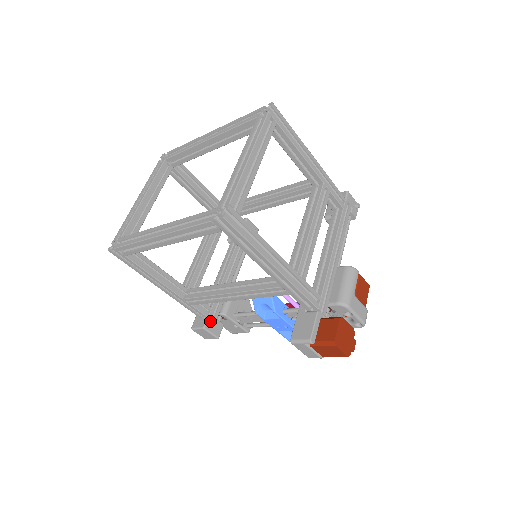
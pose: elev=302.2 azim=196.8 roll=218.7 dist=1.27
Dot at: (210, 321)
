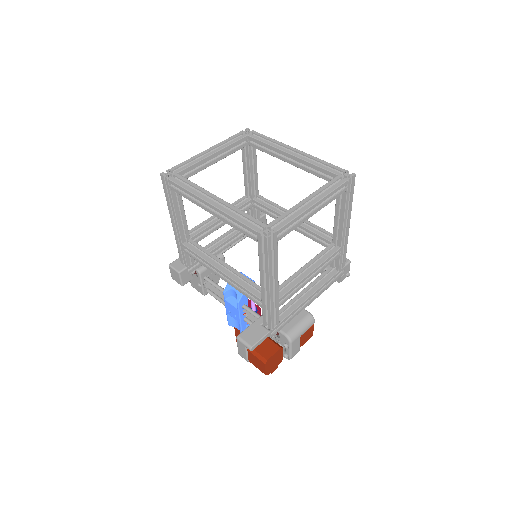
Dot at: (187, 270)
